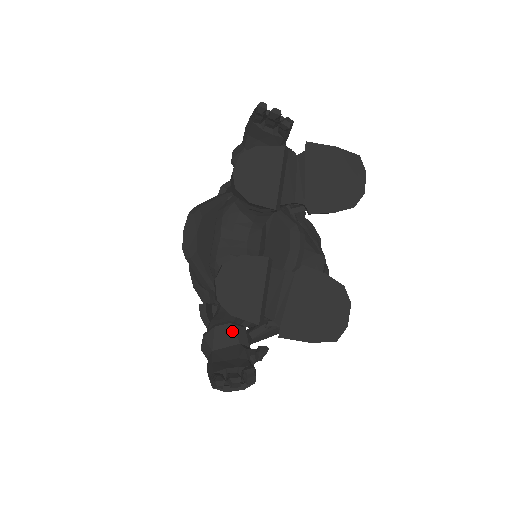
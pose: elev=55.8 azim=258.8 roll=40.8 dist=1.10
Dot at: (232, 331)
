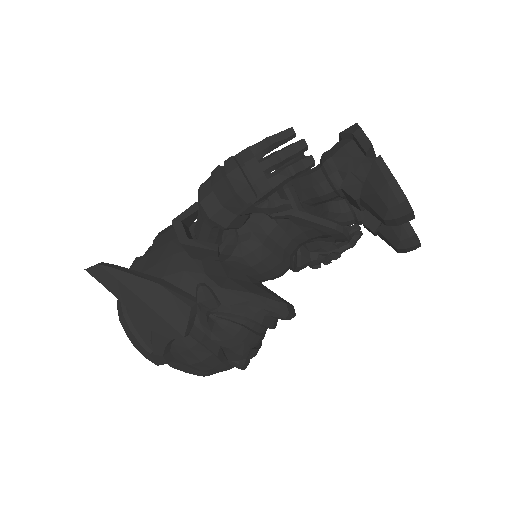
Dot at: occluded
